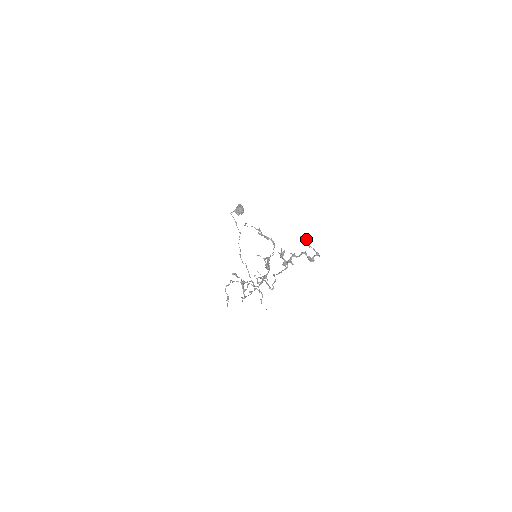
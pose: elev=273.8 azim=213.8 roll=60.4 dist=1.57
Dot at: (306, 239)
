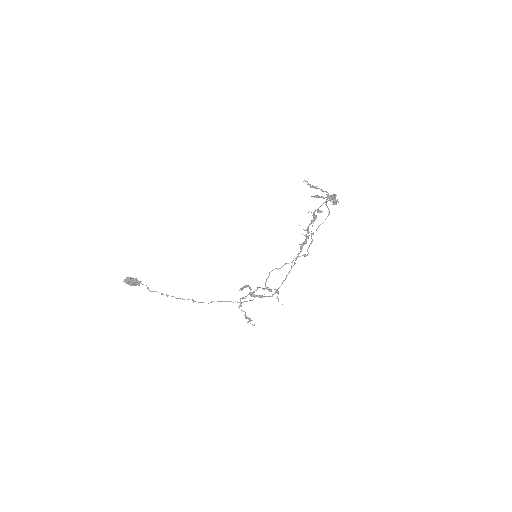
Dot at: (316, 196)
